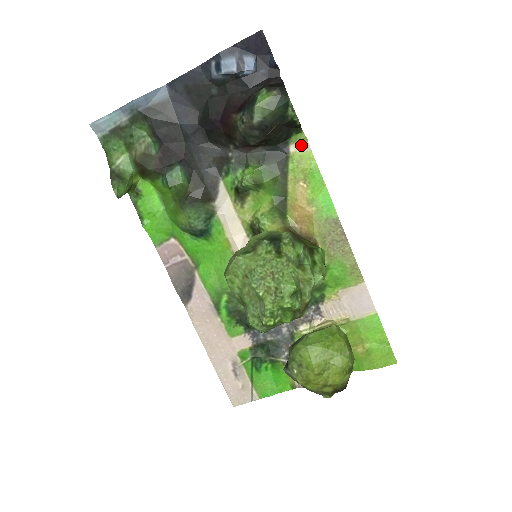
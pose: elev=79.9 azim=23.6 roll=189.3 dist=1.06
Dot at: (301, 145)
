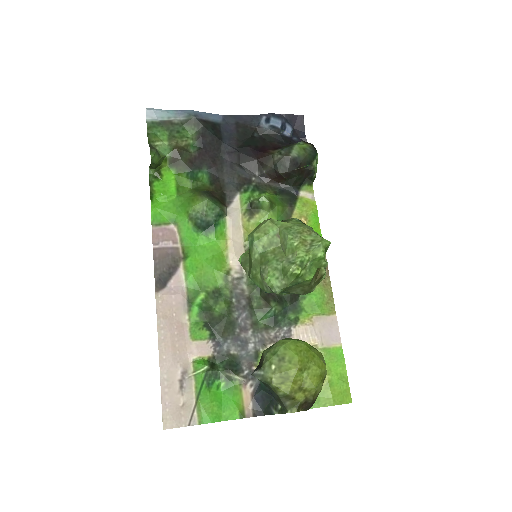
Dot at: (308, 194)
